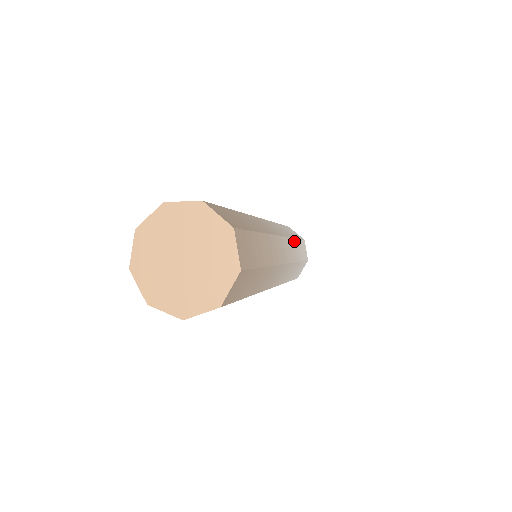
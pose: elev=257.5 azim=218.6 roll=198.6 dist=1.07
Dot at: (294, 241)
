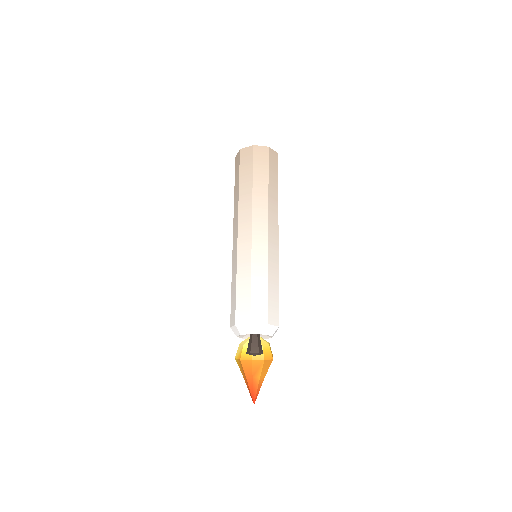
Dot at: (277, 275)
